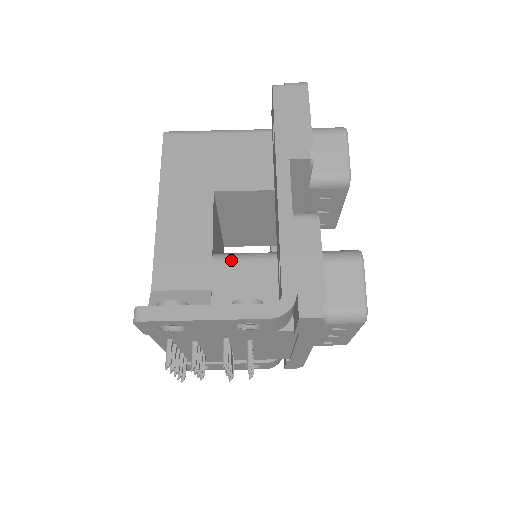
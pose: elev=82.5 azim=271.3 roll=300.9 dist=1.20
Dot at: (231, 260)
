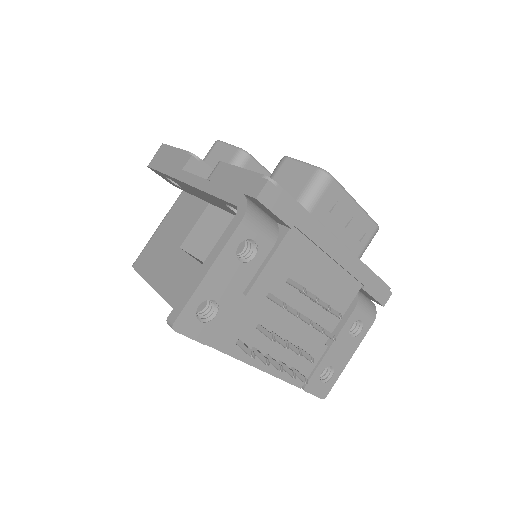
Dot at: occluded
